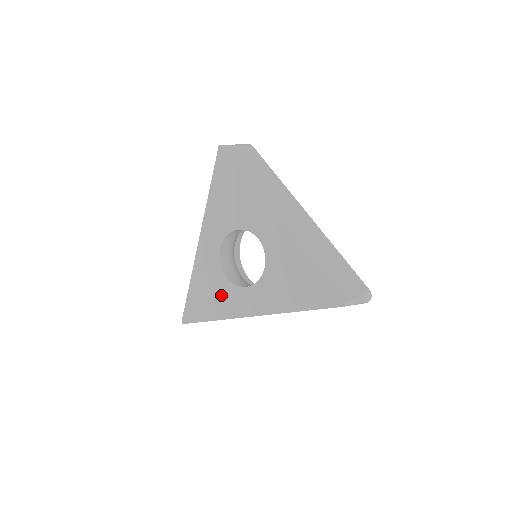
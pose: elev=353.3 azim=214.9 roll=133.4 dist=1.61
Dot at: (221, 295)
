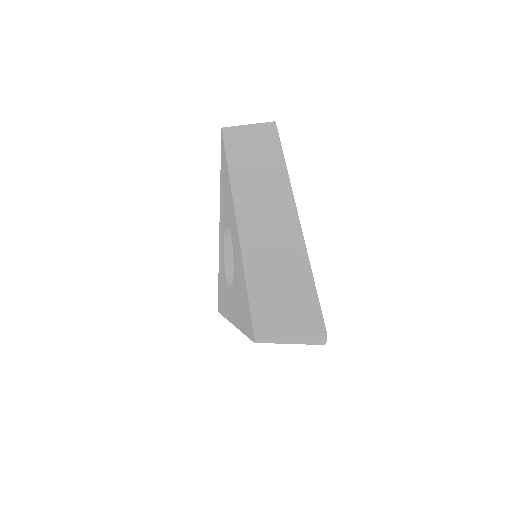
Dot at: (225, 292)
